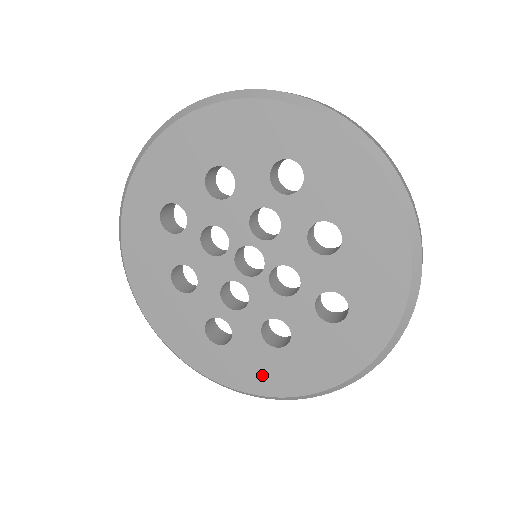
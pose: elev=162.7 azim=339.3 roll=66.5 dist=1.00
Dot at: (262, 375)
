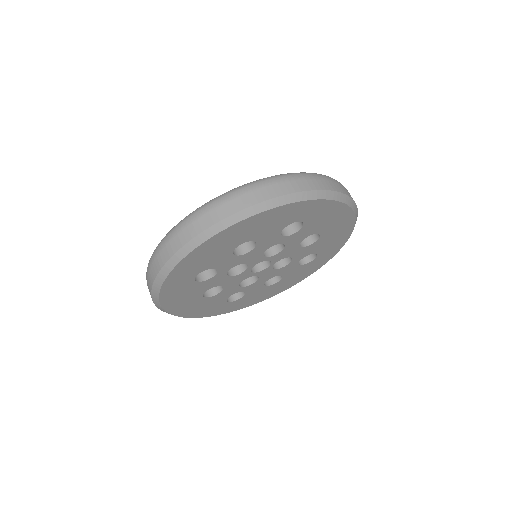
Dot at: (262, 296)
